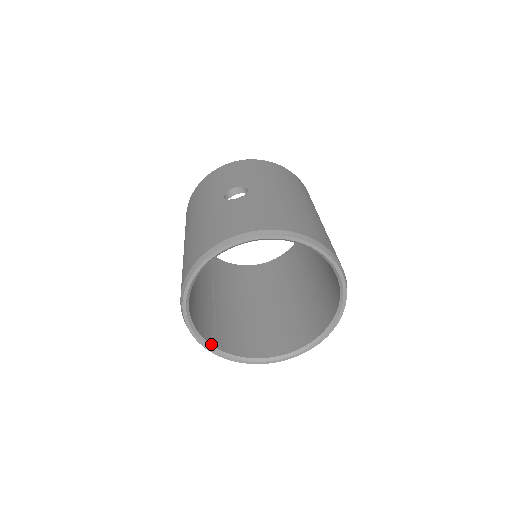
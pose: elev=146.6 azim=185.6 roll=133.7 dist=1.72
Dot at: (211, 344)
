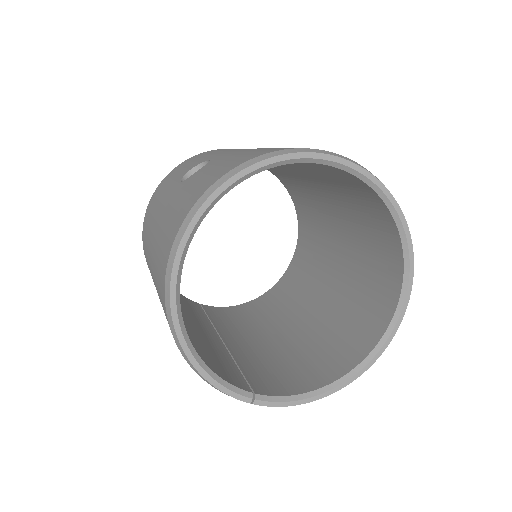
Dot at: (245, 390)
